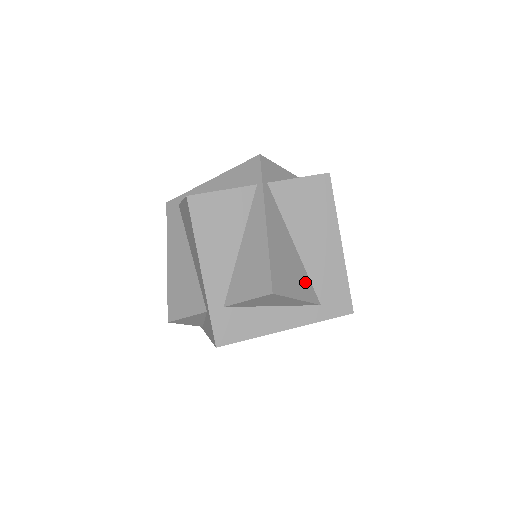
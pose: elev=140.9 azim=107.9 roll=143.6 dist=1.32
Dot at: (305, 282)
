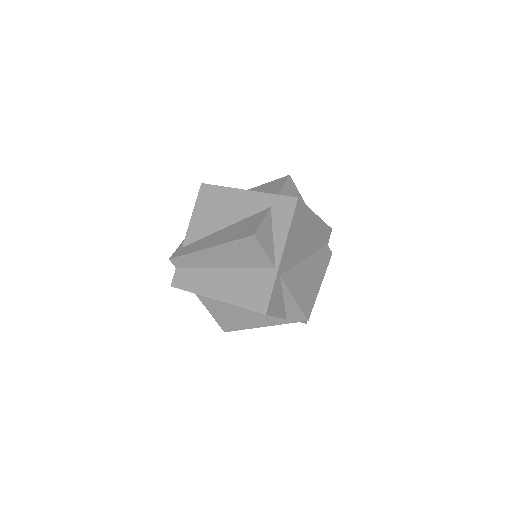
Dot at: occluded
